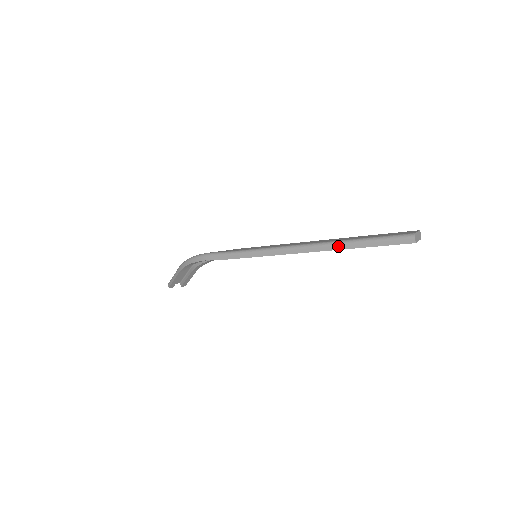
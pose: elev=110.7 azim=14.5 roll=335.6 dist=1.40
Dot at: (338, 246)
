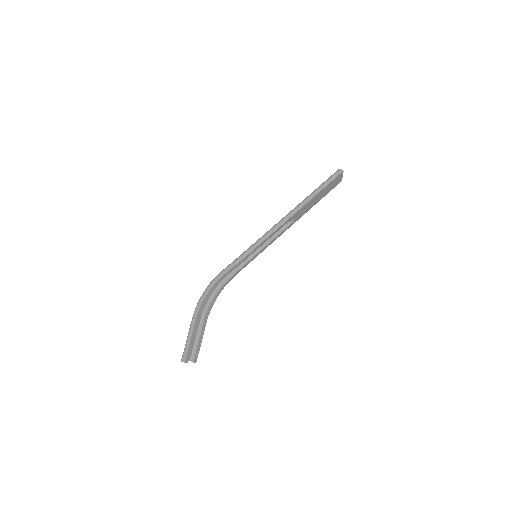
Dot at: (307, 199)
